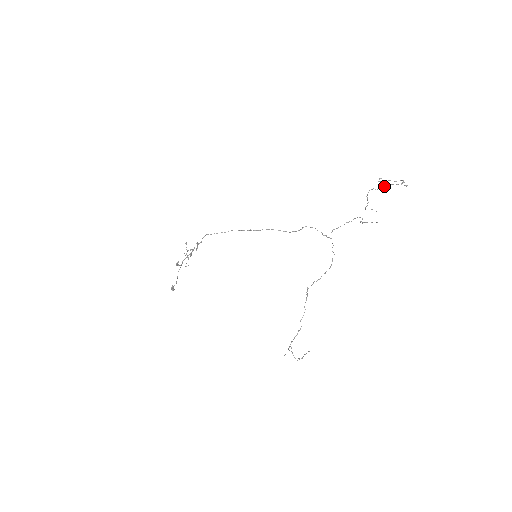
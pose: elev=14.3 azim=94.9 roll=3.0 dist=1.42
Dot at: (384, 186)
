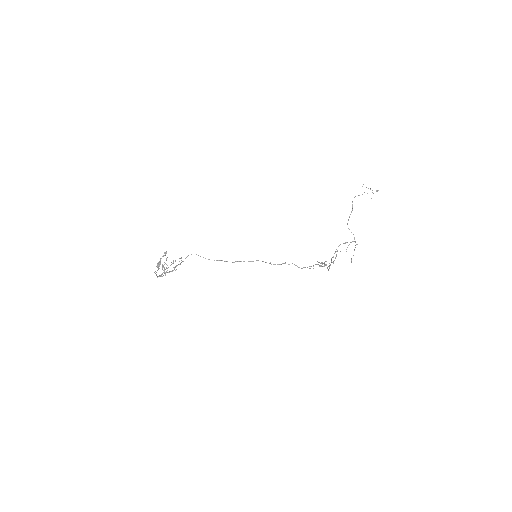
Dot at: (364, 192)
